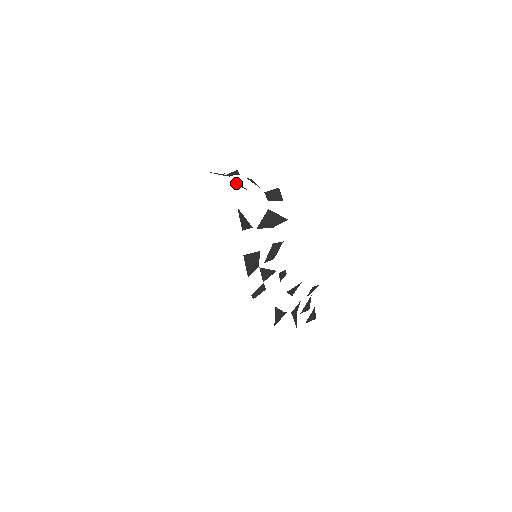
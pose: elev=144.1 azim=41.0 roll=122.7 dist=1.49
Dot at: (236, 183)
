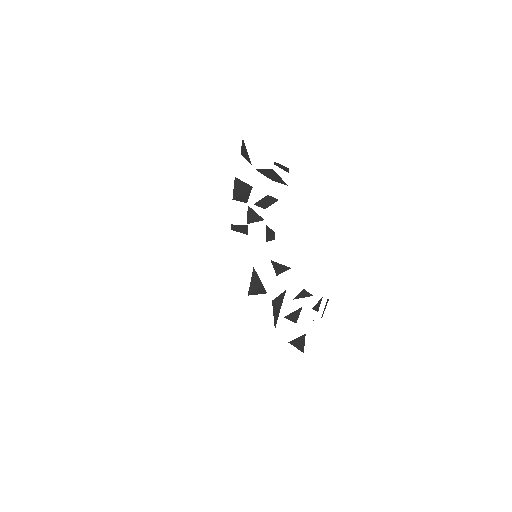
Dot at: occluded
